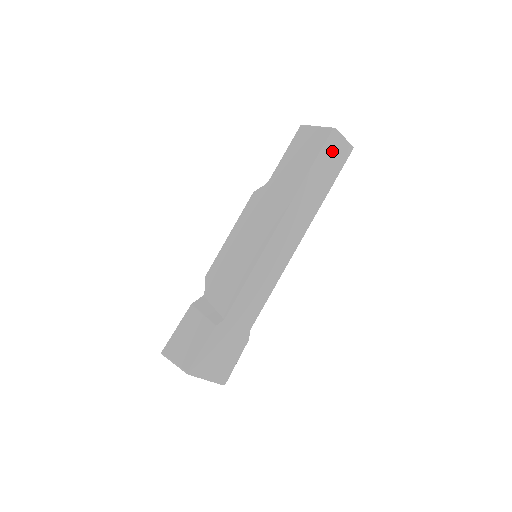
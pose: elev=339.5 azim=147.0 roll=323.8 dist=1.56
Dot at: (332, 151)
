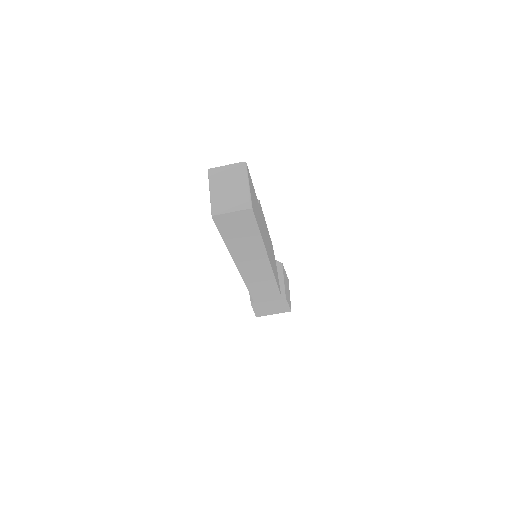
Dot at: (231, 224)
